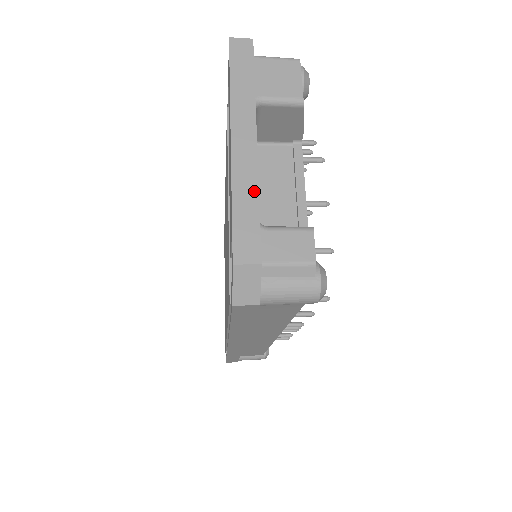
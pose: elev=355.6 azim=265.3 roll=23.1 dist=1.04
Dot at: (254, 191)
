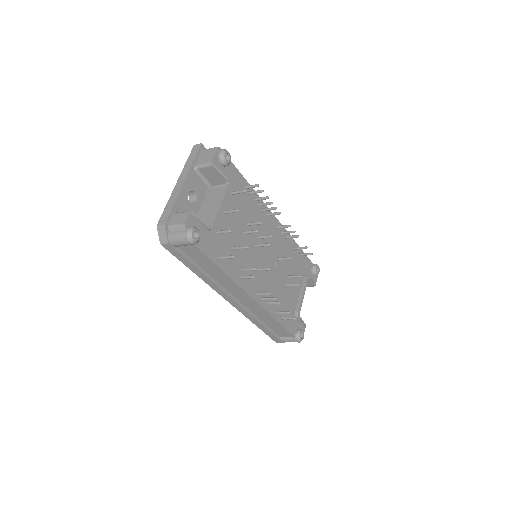
Dot at: (174, 200)
